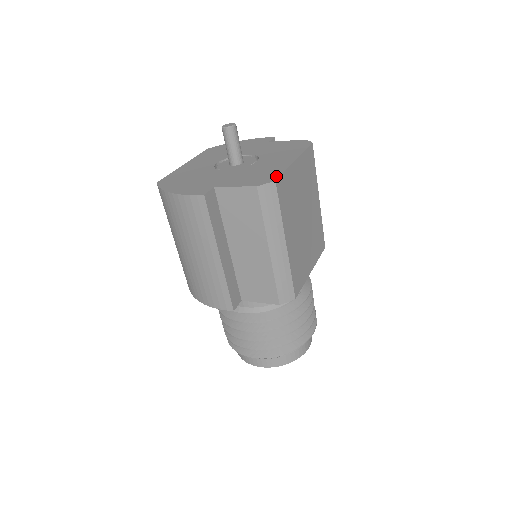
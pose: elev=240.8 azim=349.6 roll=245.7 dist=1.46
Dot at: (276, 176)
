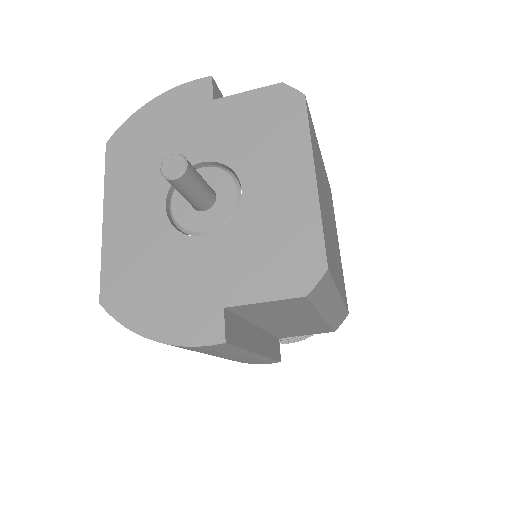
Dot at: (319, 251)
